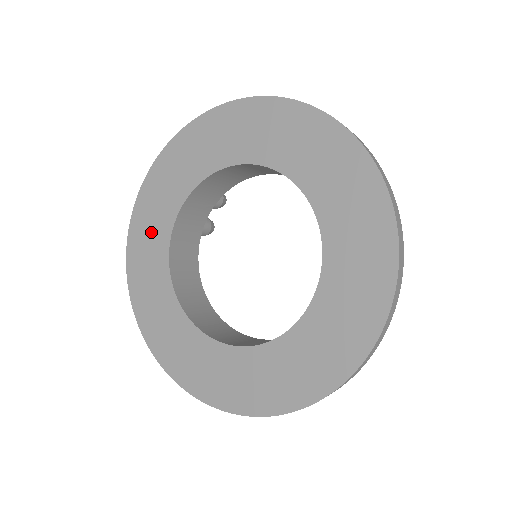
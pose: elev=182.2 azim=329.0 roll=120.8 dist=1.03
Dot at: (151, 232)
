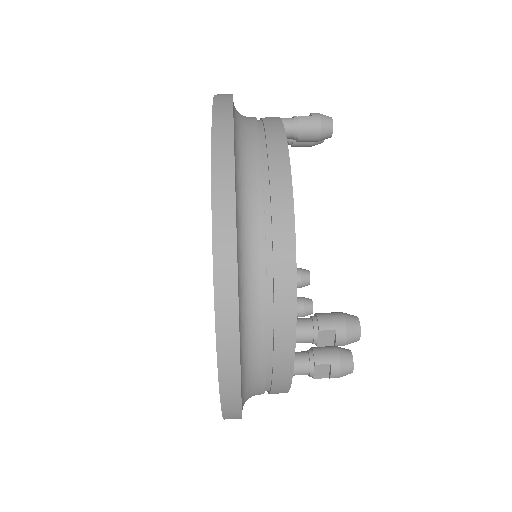
Dot at: occluded
